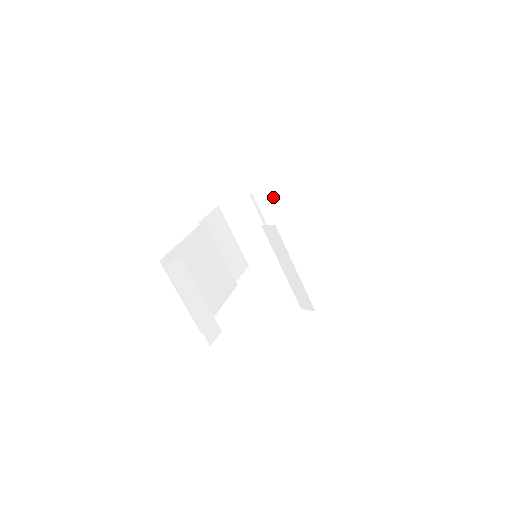
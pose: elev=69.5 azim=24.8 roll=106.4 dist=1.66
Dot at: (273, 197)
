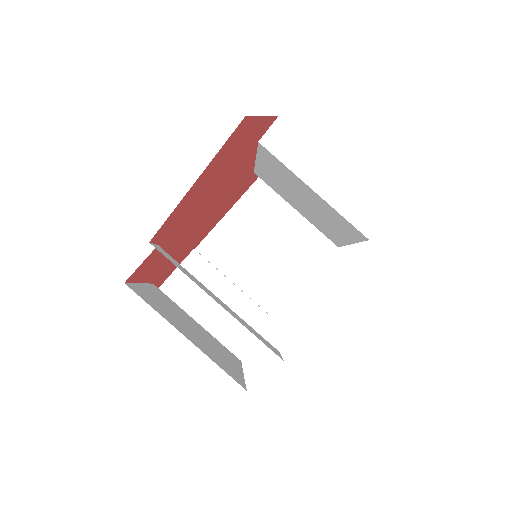
Dot at: (224, 239)
